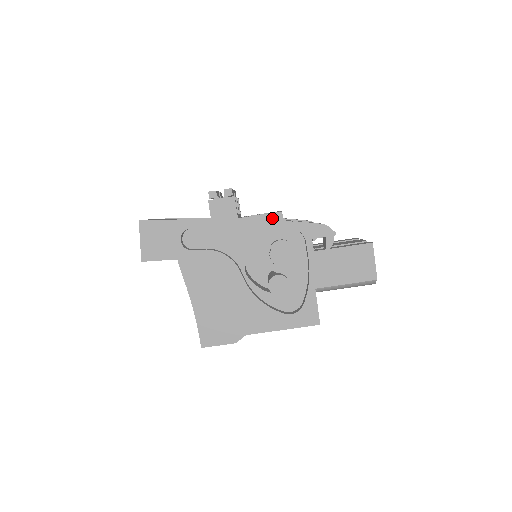
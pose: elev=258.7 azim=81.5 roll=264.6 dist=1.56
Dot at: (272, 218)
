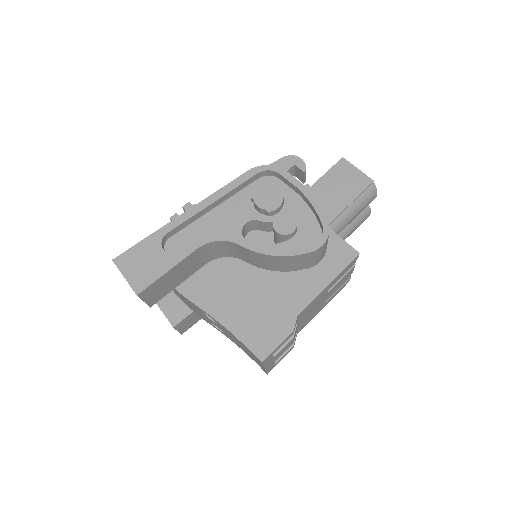
Dot at: occluded
